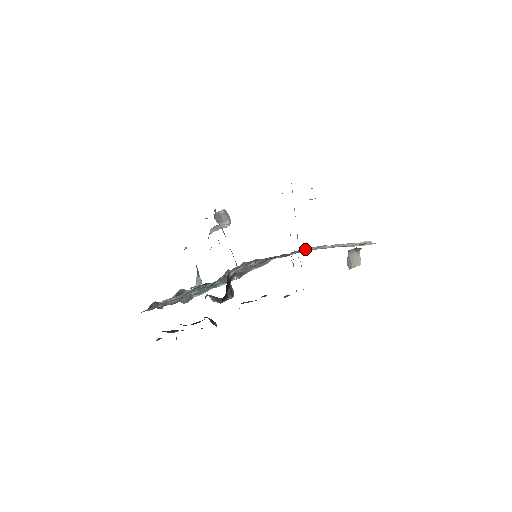
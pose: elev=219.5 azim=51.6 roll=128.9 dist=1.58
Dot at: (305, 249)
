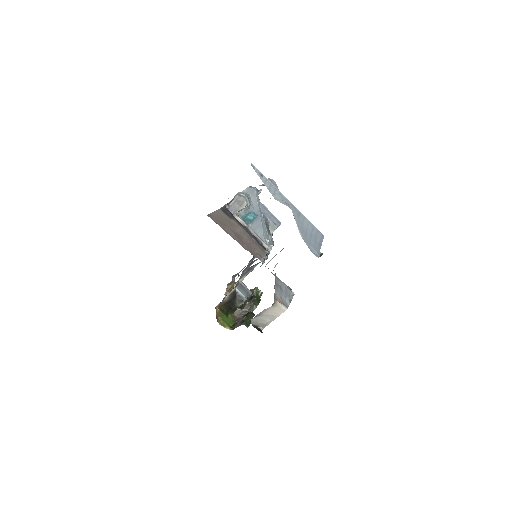
Dot at: occluded
